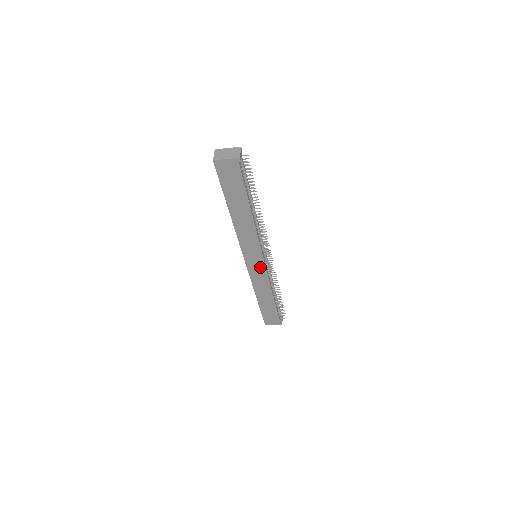
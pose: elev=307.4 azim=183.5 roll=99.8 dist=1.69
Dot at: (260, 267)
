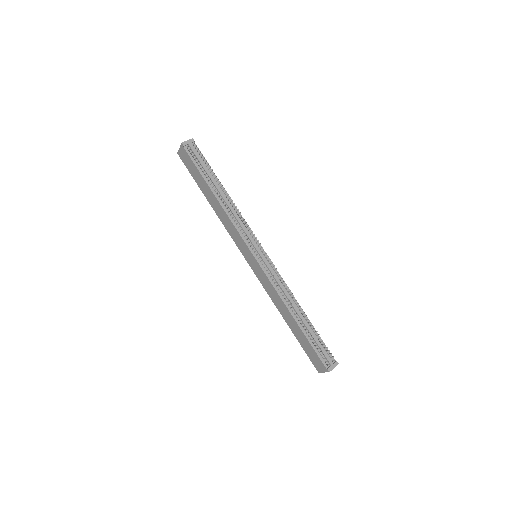
Dot at: (258, 267)
